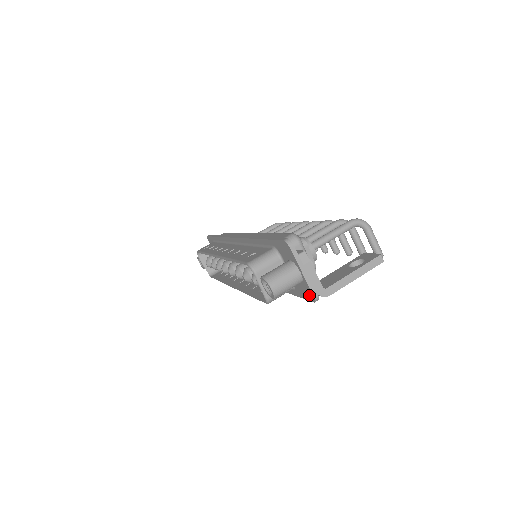
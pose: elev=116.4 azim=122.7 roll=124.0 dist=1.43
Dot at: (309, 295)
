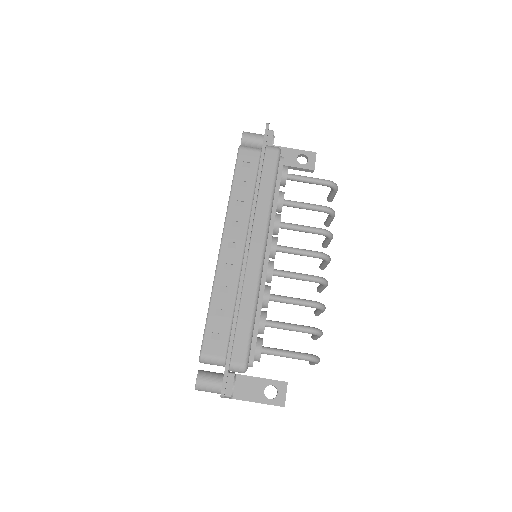
Dot at: occluded
